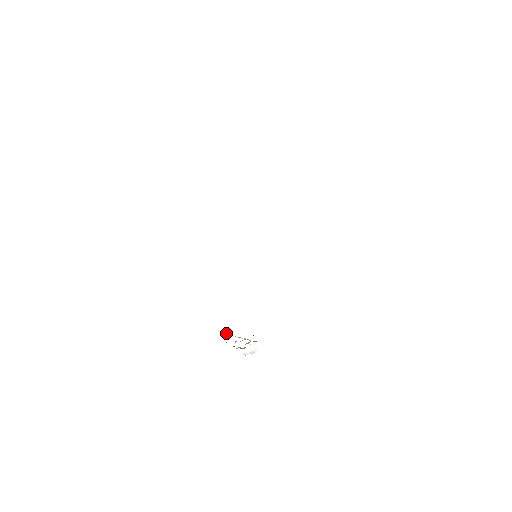
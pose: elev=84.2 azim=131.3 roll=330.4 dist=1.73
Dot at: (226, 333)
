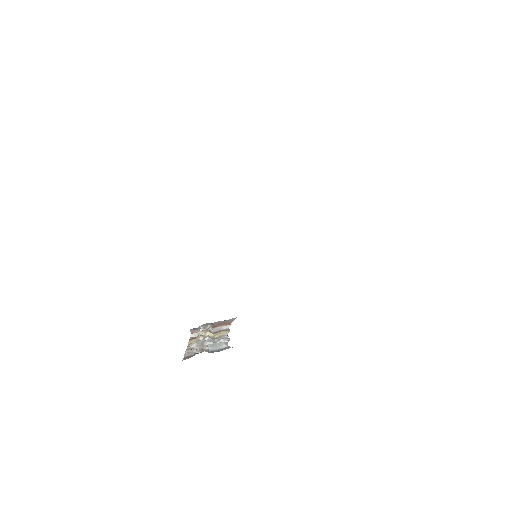
Dot at: (207, 350)
